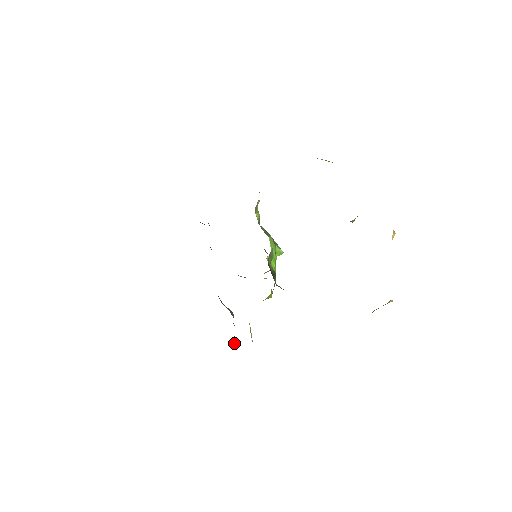
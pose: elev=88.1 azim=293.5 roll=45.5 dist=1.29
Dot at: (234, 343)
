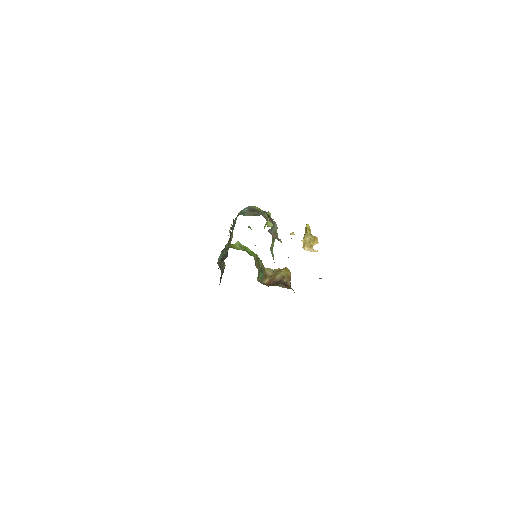
Dot at: occluded
